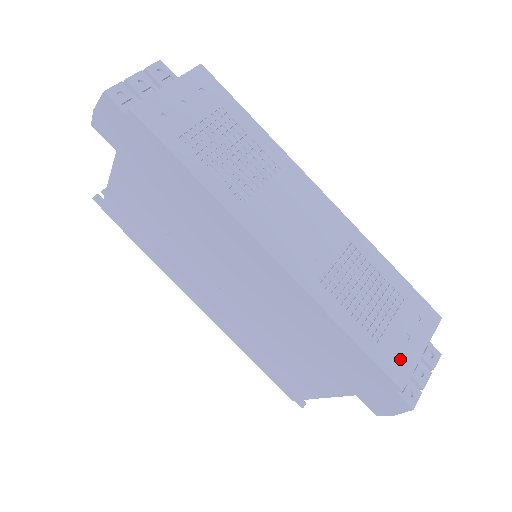
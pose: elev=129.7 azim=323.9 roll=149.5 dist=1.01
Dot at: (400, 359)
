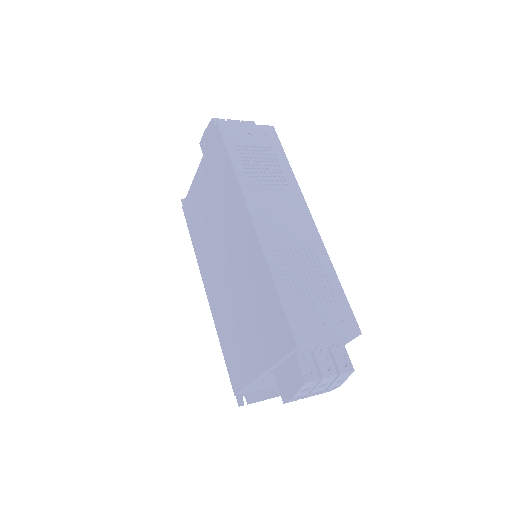
Dot at: (308, 329)
